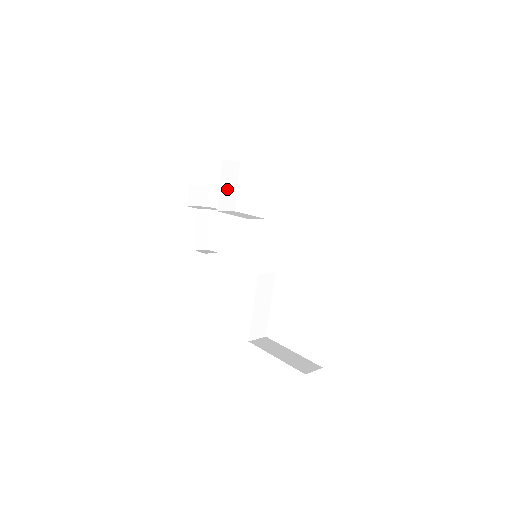
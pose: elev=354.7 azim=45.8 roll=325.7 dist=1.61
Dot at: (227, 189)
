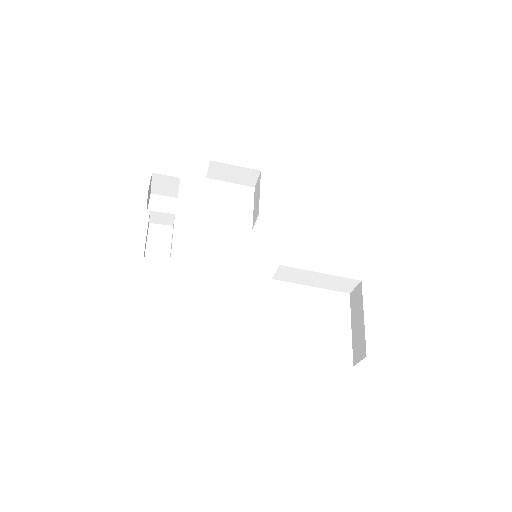
Dot at: occluded
